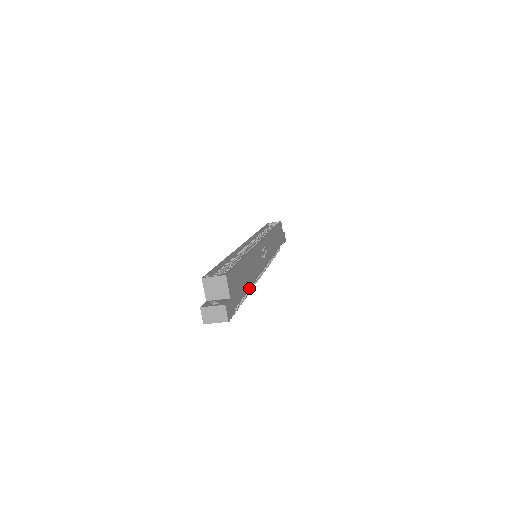
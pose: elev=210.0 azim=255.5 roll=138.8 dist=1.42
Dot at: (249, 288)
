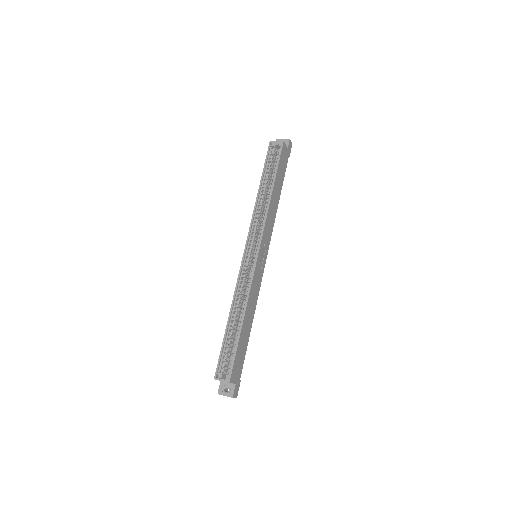
Dot at: (250, 331)
